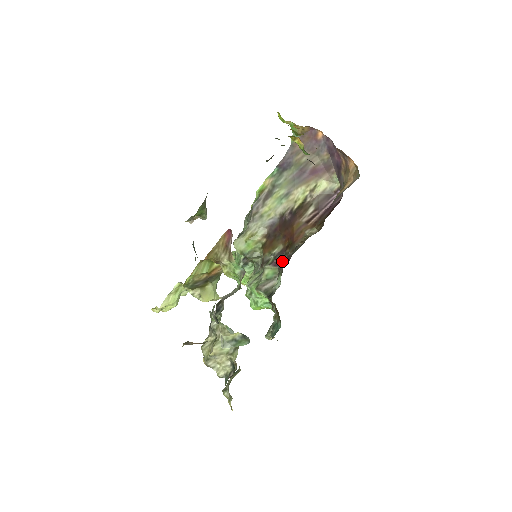
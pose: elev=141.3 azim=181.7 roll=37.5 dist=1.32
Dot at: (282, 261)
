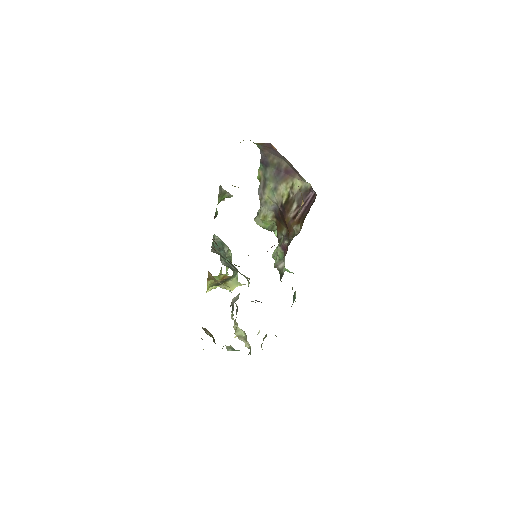
Dot at: (286, 246)
